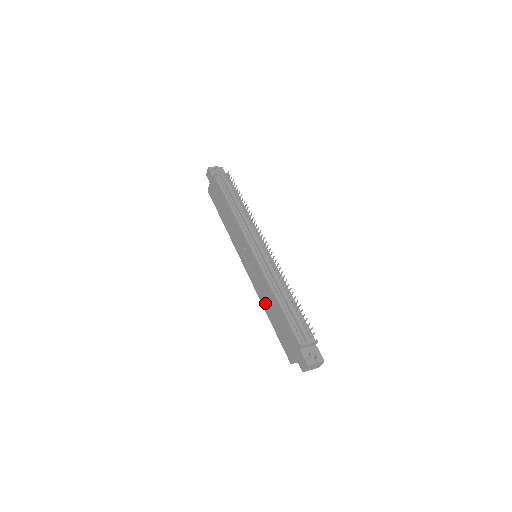
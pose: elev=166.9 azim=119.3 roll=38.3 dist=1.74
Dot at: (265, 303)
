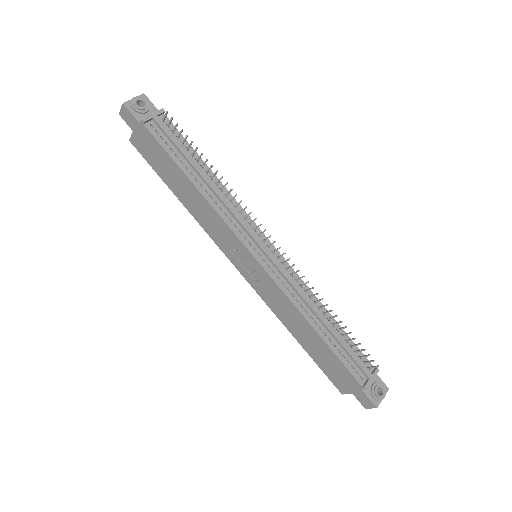
Dot at: (290, 325)
